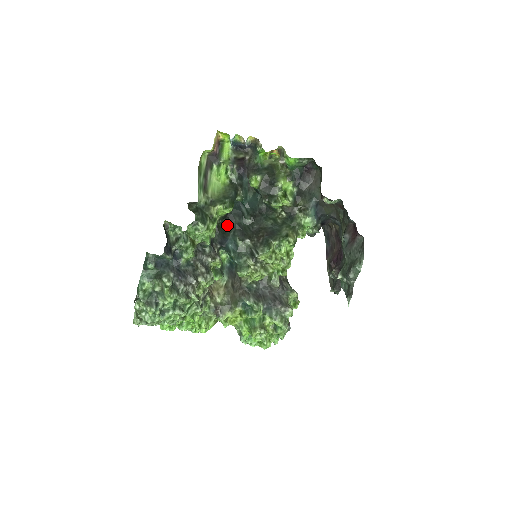
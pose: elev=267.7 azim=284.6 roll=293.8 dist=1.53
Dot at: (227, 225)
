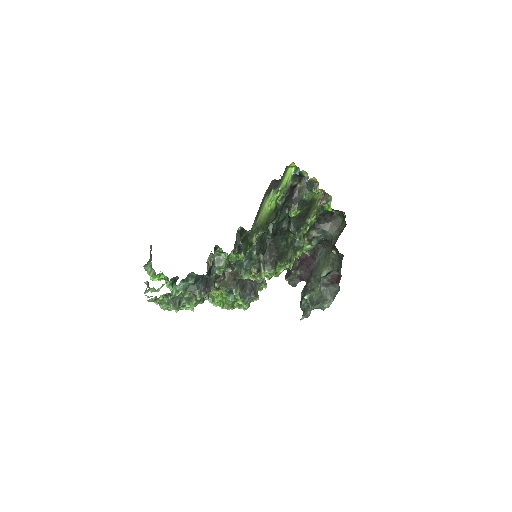
Dot at: occluded
